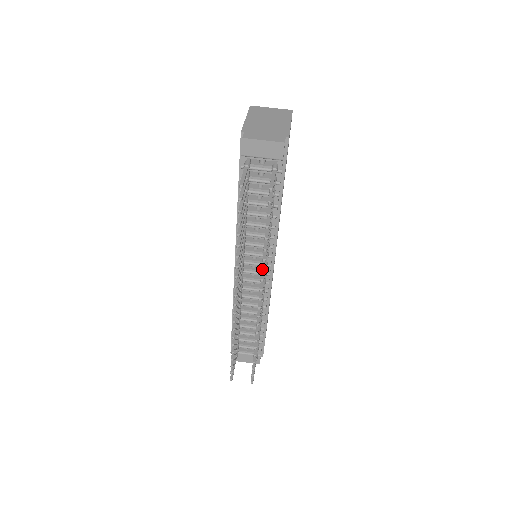
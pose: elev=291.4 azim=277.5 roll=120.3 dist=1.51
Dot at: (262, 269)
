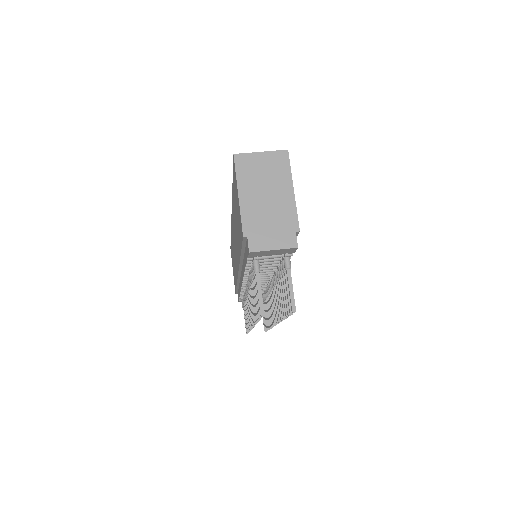
Dot at: (280, 320)
